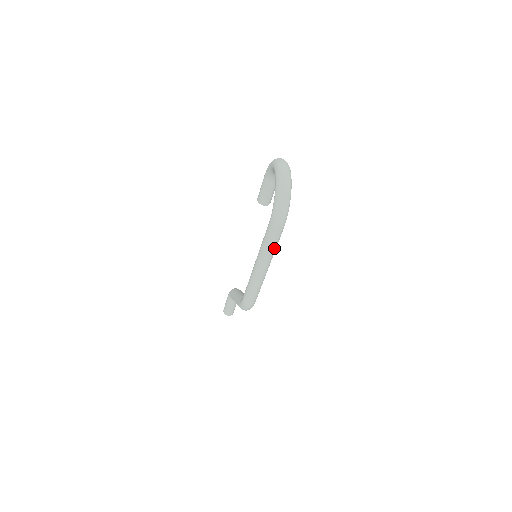
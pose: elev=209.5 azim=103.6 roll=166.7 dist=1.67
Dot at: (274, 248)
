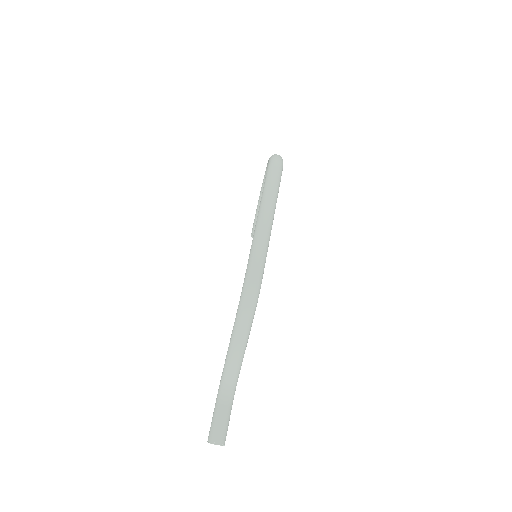
Dot at: (275, 191)
